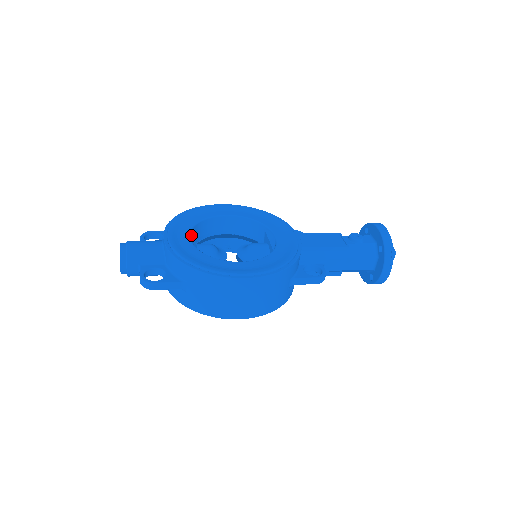
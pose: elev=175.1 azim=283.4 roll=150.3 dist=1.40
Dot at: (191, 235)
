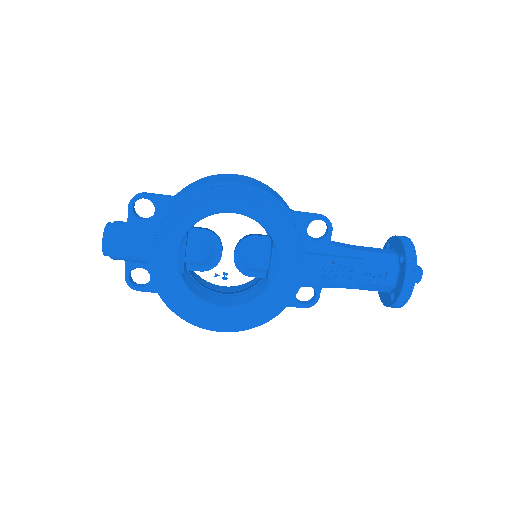
Dot at: occluded
